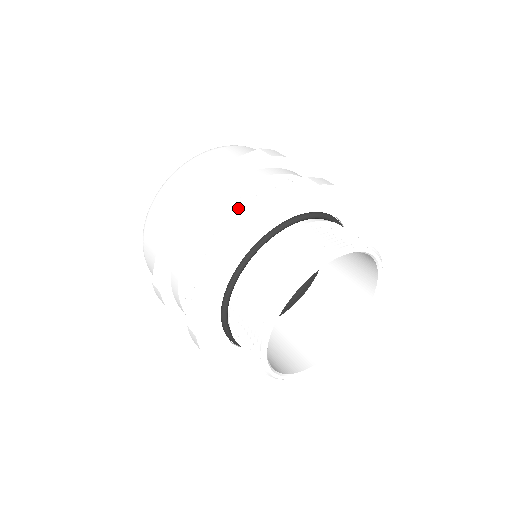
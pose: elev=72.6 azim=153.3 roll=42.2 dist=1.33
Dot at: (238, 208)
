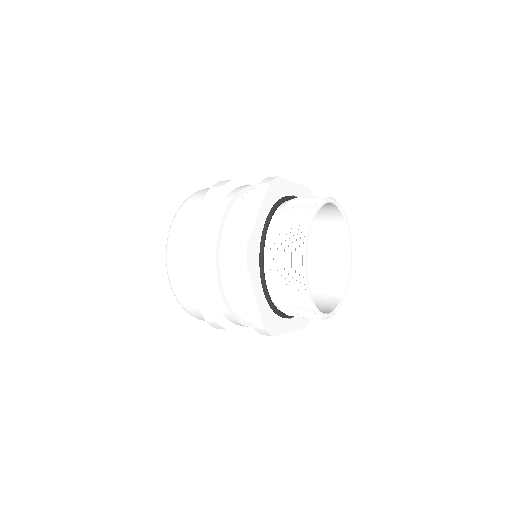
Dot at: (231, 233)
